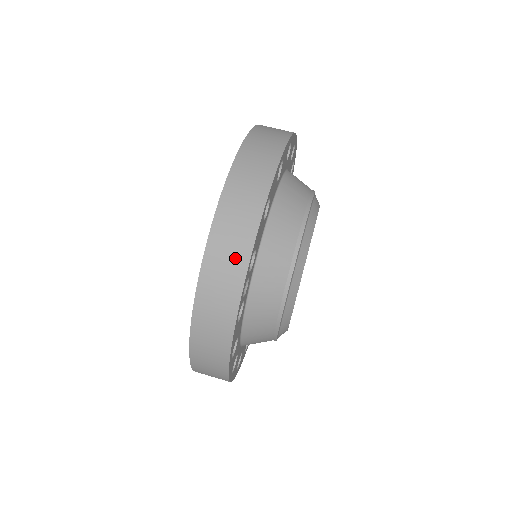
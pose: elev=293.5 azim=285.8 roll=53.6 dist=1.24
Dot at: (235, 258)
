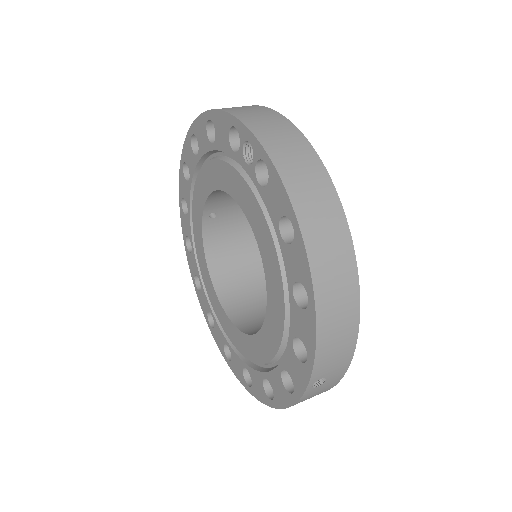
Dot at: (265, 114)
